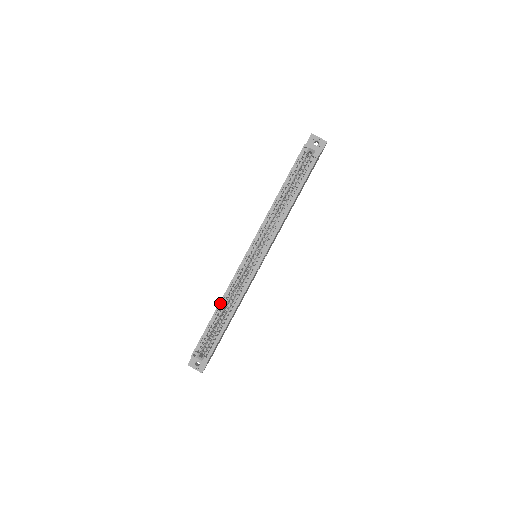
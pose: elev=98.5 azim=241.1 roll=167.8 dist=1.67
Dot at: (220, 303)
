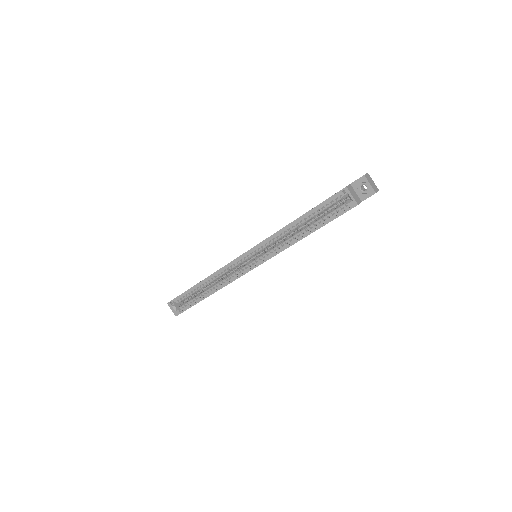
Dot at: (205, 279)
